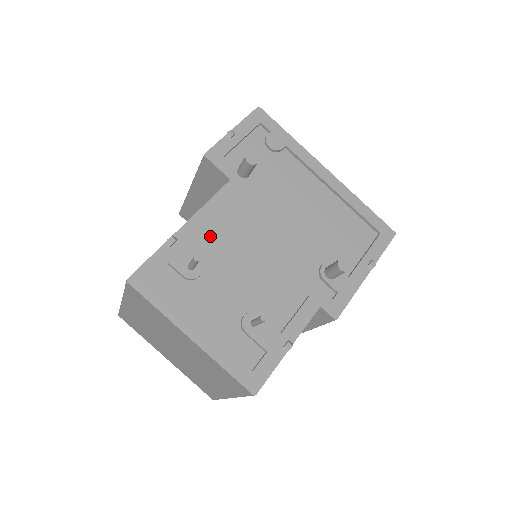
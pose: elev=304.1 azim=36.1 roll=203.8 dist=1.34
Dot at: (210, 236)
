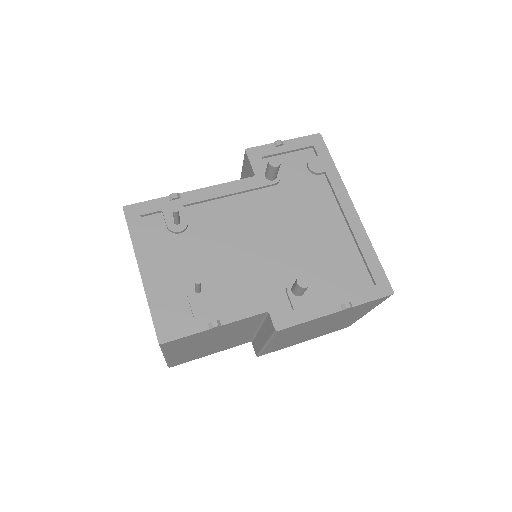
Dot at: (210, 209)
